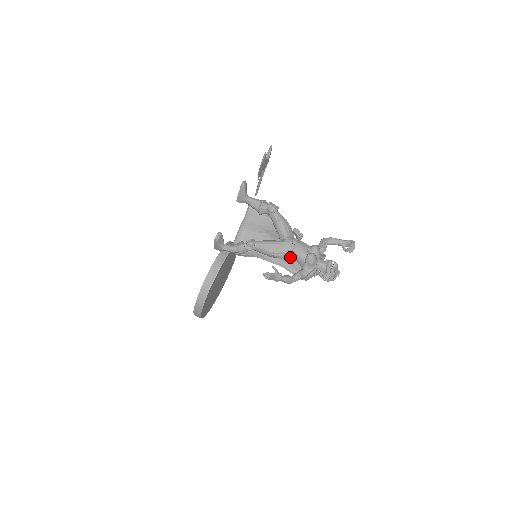
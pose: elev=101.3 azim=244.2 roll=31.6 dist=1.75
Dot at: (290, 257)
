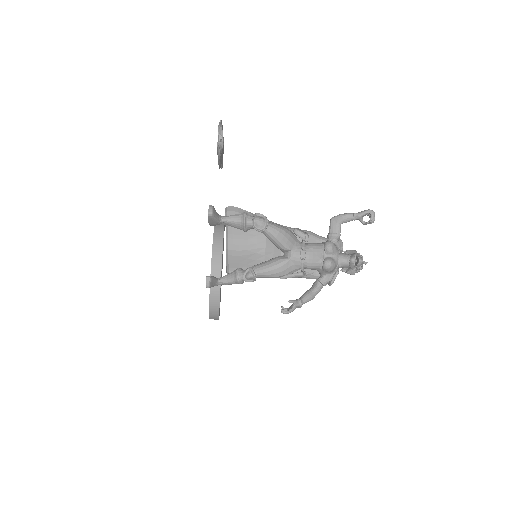
Dot at: occluded
